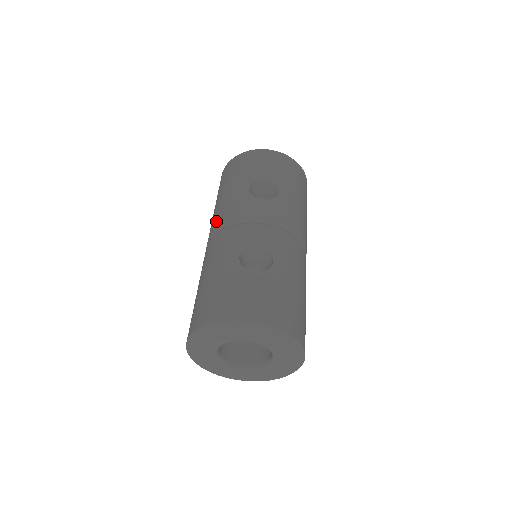
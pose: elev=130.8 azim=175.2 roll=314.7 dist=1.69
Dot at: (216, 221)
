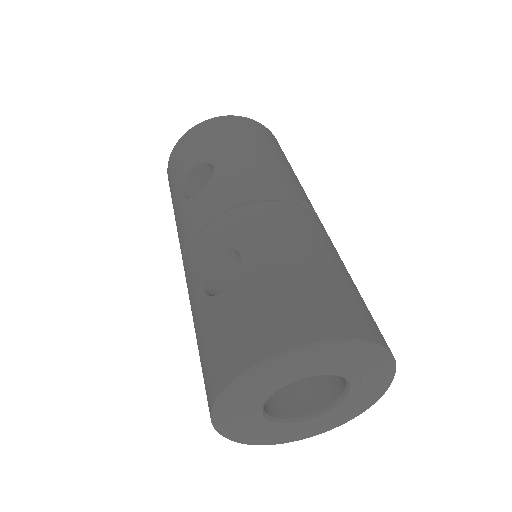
Dot at: occluded
